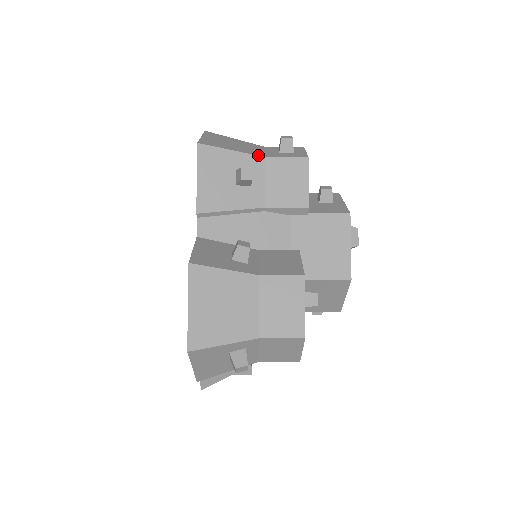
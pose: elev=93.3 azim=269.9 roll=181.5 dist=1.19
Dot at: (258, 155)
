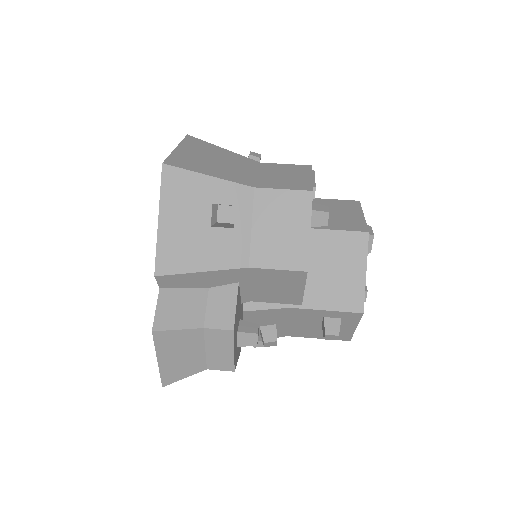
Dot at: occluded
